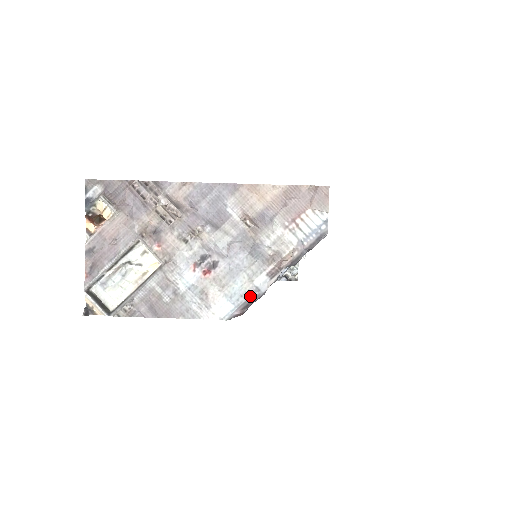
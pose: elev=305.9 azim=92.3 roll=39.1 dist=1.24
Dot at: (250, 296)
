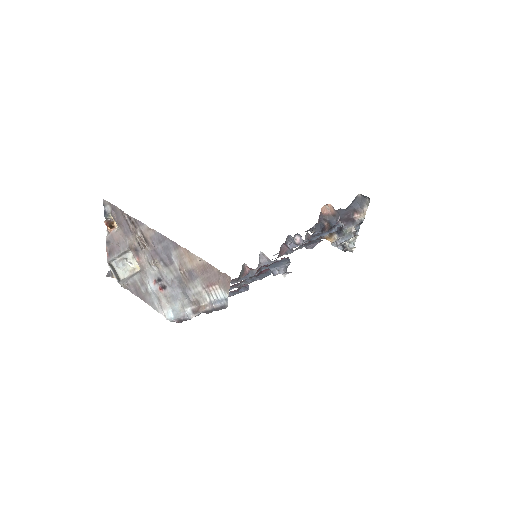
Dot at: (182, 316)
